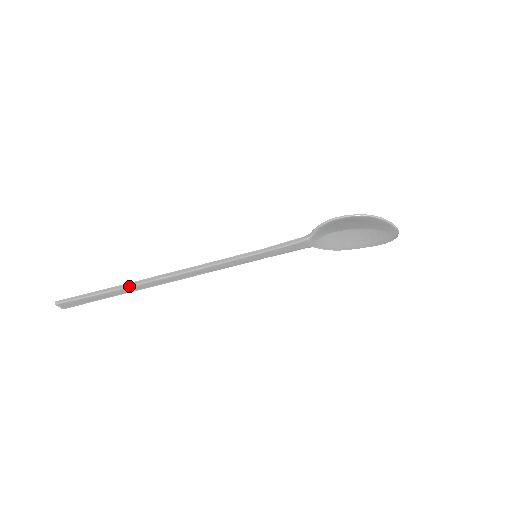
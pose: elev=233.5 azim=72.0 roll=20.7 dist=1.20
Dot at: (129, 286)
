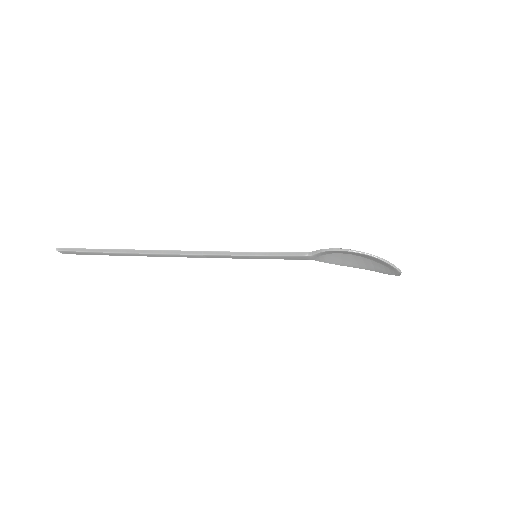
Dot at: (128, 253)
